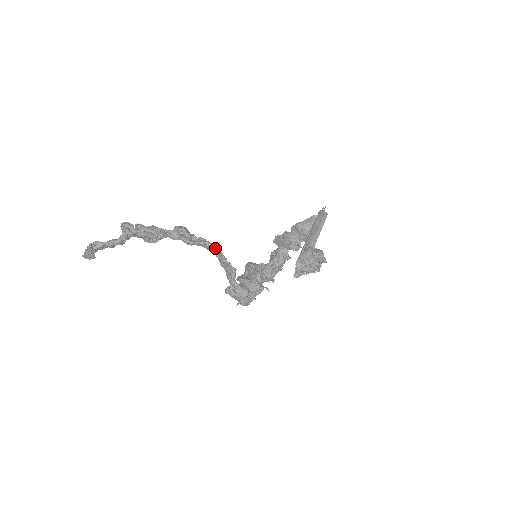
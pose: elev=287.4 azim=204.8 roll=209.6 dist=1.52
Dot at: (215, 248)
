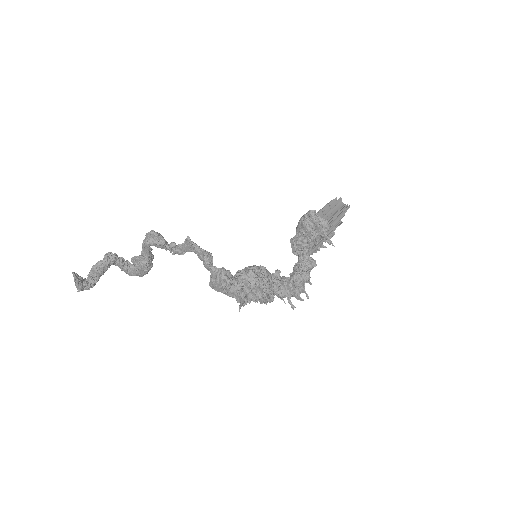
Dot at: (186, 240)
